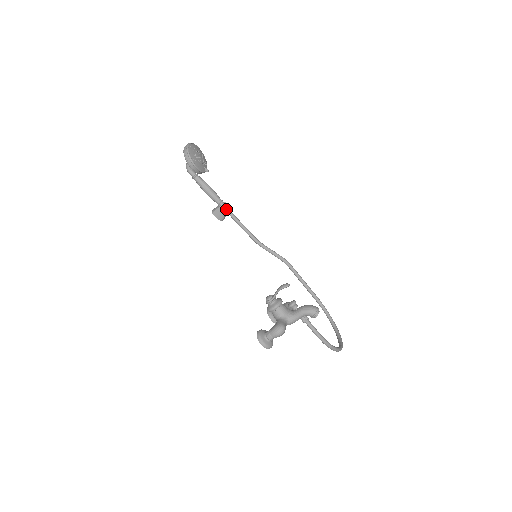
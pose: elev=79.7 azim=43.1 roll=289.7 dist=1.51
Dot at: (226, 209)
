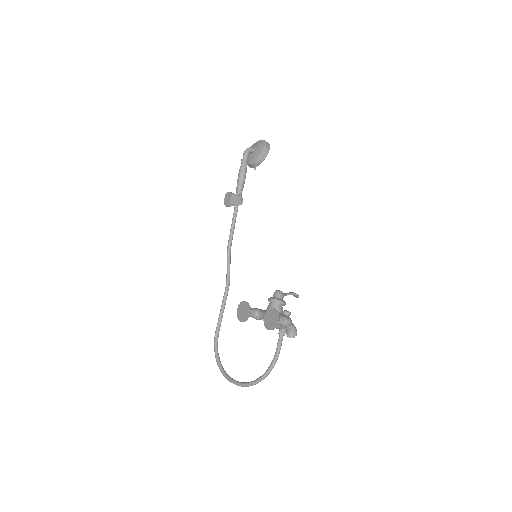
Dot at: occluded
